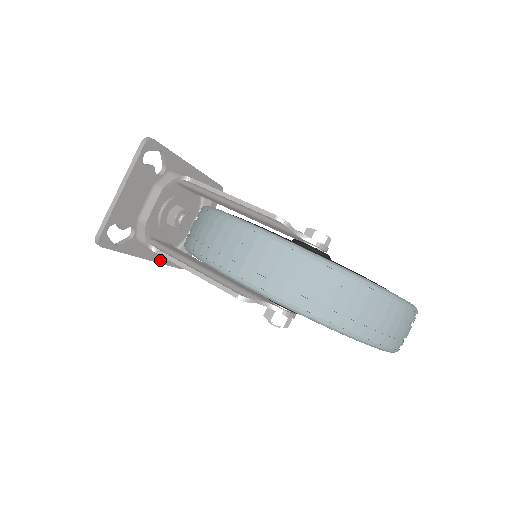
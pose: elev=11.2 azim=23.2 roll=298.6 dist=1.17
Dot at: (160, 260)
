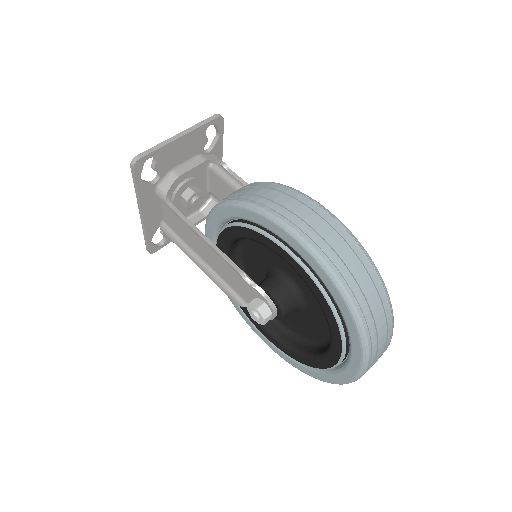
Dot at: (147, 226)
